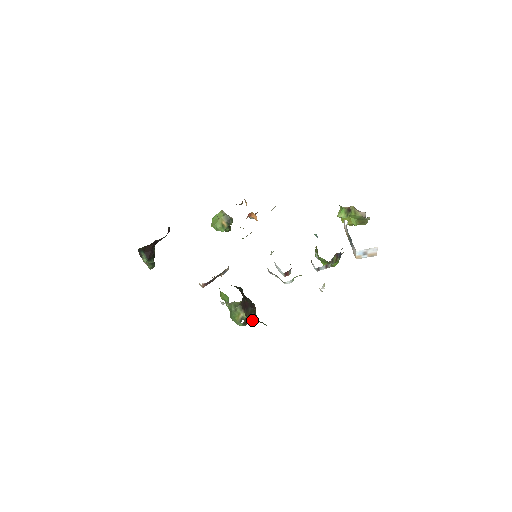
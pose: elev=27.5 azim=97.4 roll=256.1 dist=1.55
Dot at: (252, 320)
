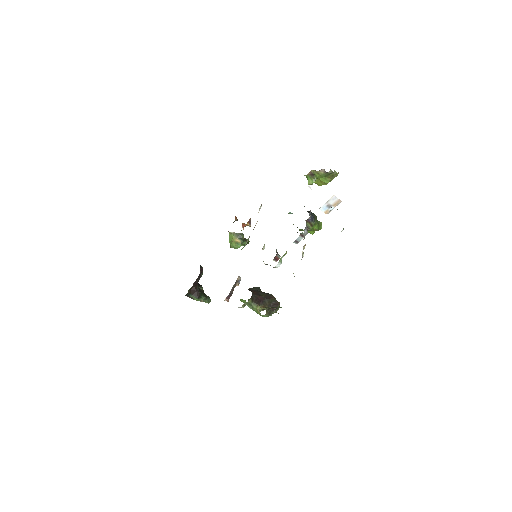
Dot at: (274, 308)
